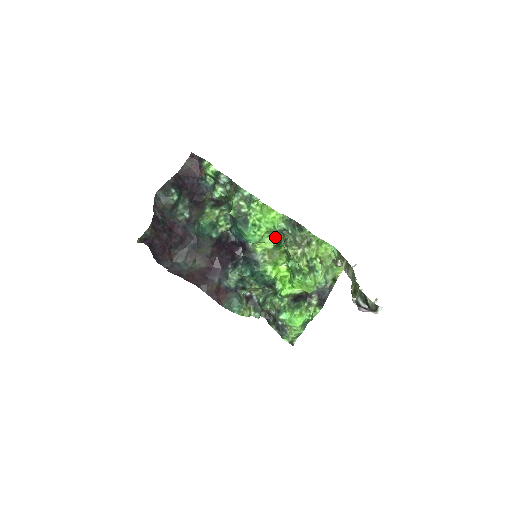
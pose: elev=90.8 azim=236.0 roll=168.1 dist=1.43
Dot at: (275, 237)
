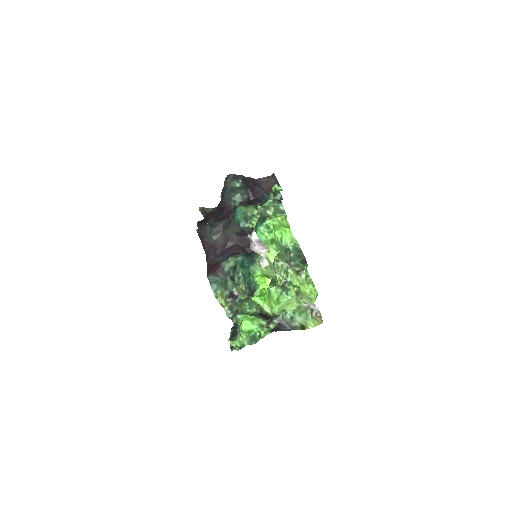
Dot at: occluded
